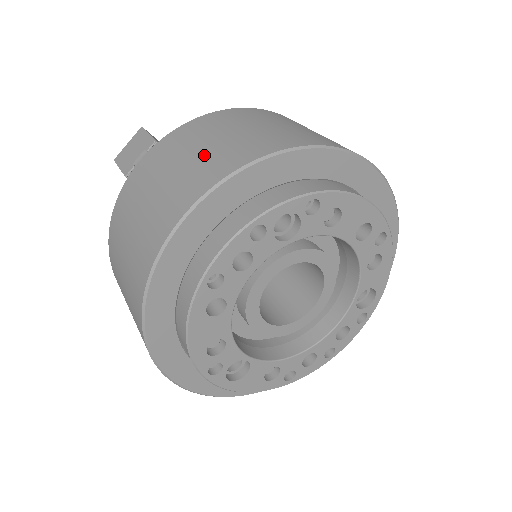
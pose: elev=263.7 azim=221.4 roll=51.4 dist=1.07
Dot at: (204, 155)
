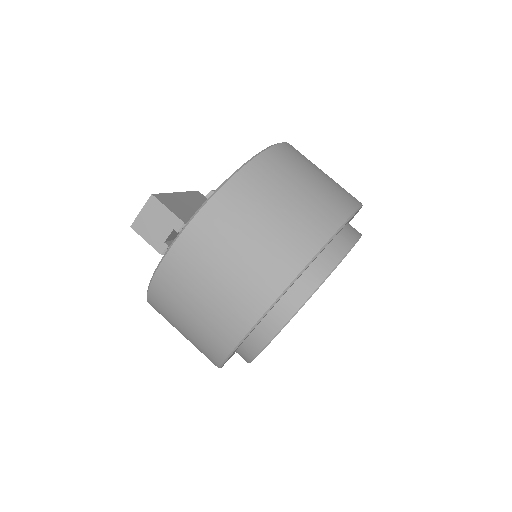
Dot at: (253, 257)
